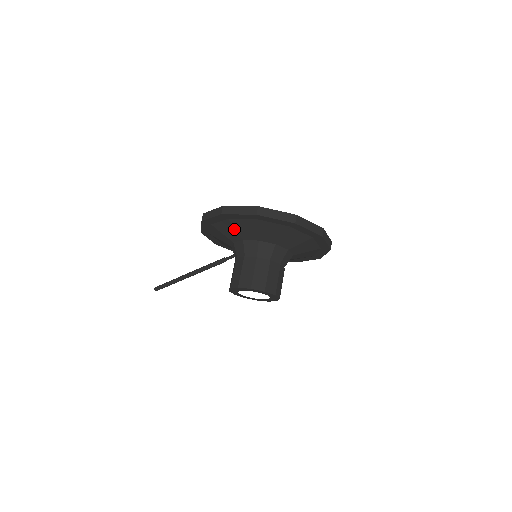
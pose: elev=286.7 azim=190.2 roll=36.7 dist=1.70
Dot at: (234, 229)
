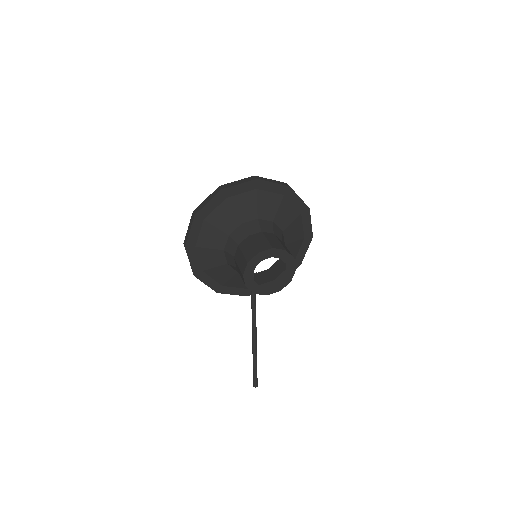
Dot at: (209, 250)
